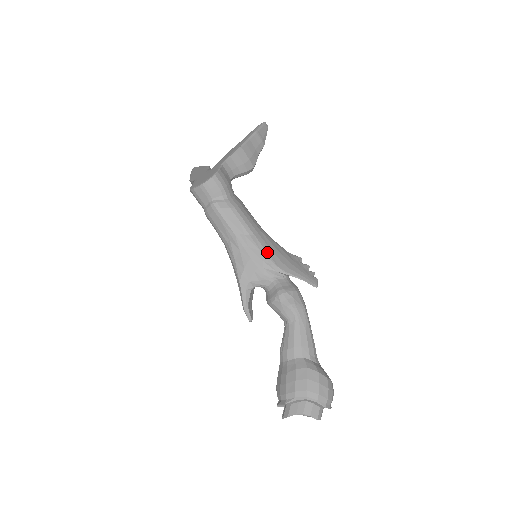
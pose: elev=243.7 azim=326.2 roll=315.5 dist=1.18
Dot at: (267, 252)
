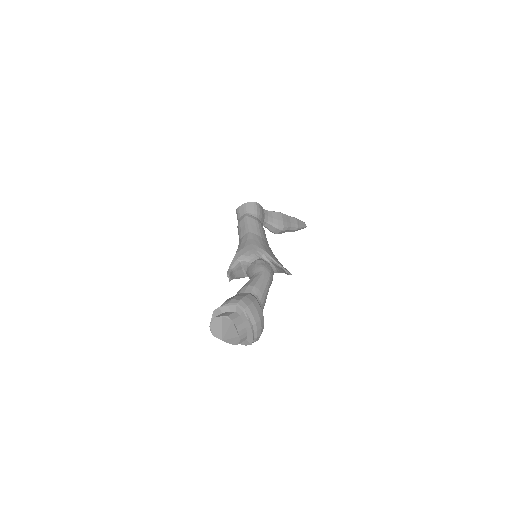
Dot at: (264, 246)
